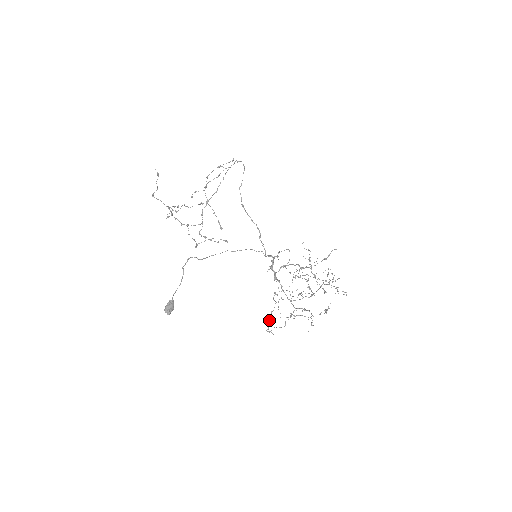
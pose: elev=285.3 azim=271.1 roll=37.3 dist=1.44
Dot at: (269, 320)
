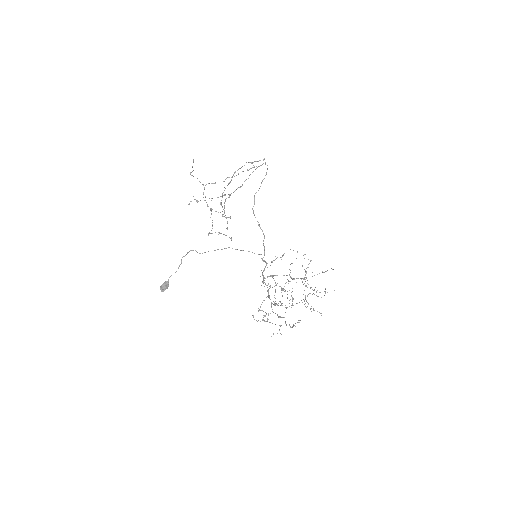
Dot at: occluded
